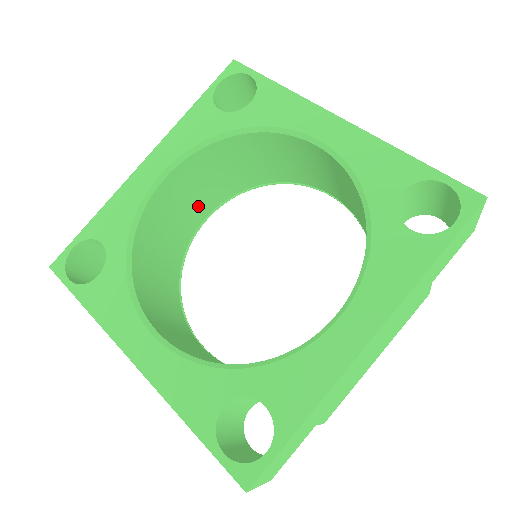
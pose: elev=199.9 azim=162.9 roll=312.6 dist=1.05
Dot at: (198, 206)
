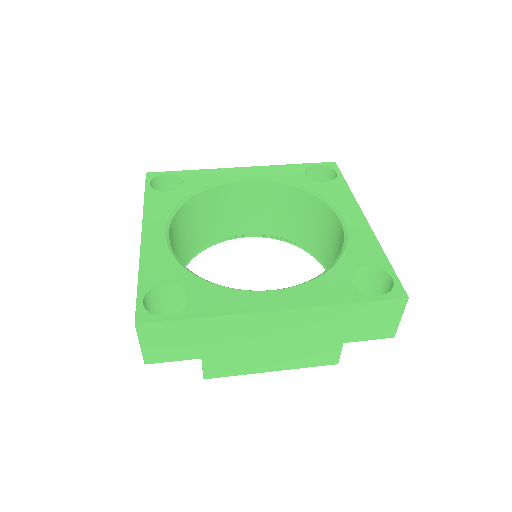
Dot at: occluded
